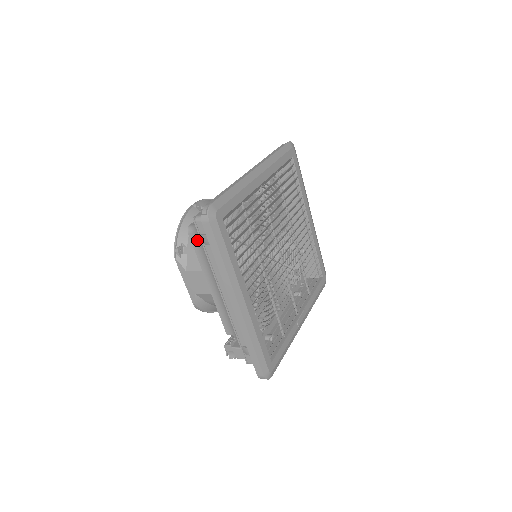
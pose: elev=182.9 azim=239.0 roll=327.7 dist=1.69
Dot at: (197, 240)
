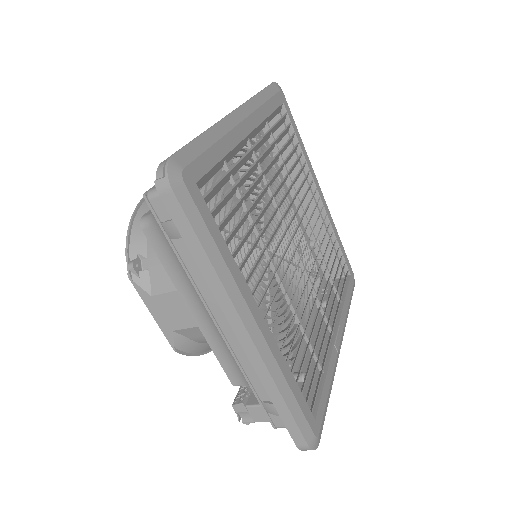
Dot at: (159, 238)
